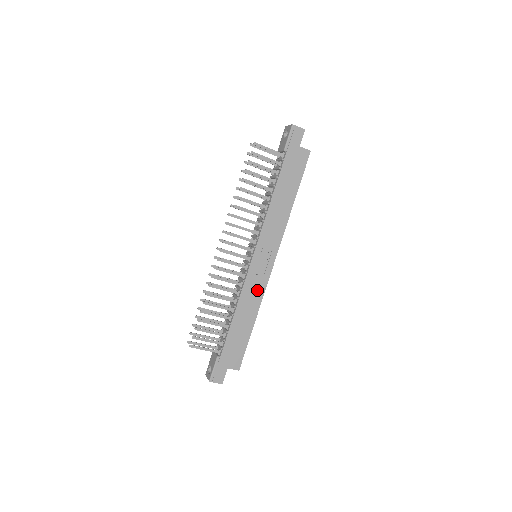
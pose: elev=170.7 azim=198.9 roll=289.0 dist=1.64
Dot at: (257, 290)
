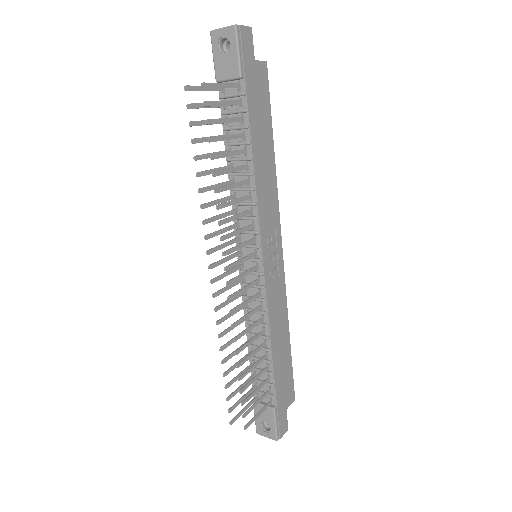
Dot at: (280, 299)
